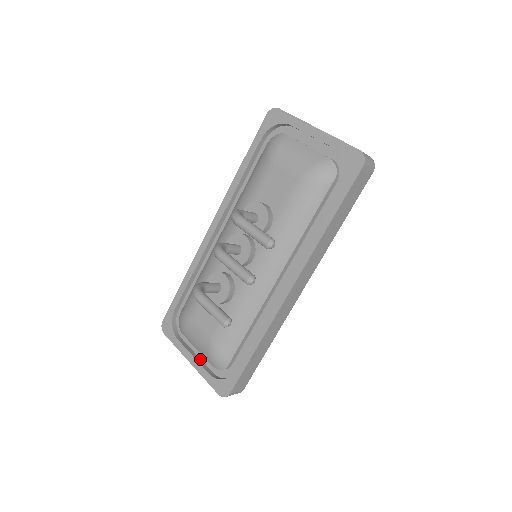
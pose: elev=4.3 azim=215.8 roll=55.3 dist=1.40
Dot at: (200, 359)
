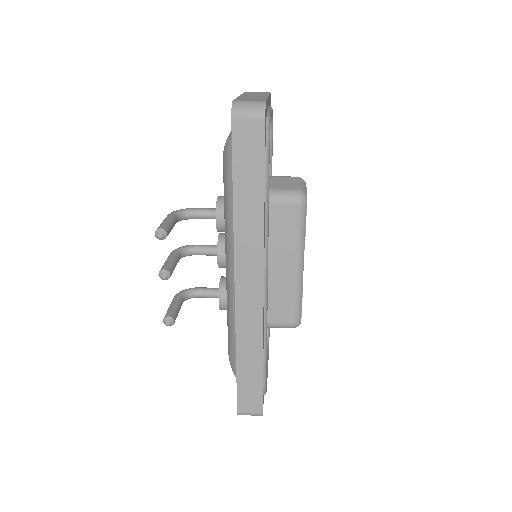
Dot at: occluded
